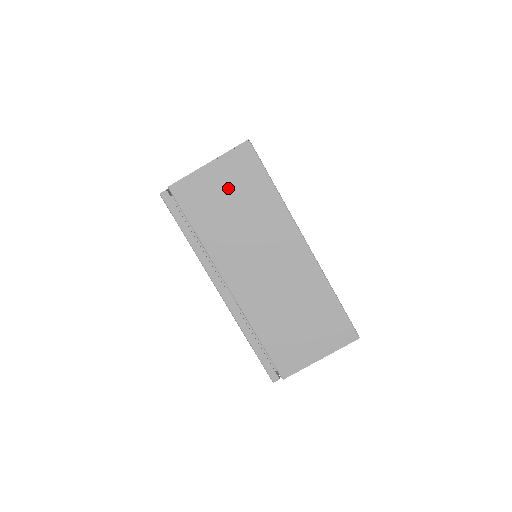
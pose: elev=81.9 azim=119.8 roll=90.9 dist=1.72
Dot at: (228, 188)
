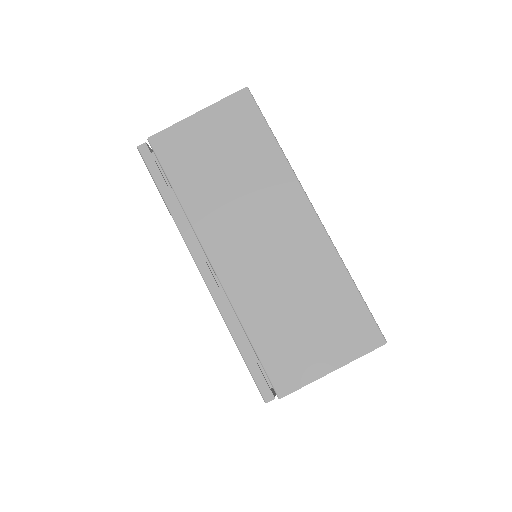
Dot at: (219, 141)
